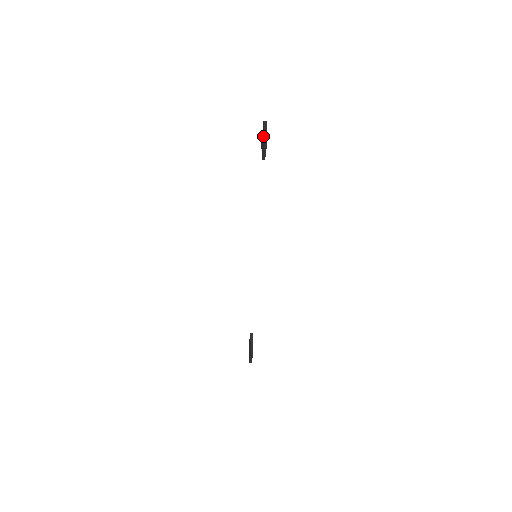
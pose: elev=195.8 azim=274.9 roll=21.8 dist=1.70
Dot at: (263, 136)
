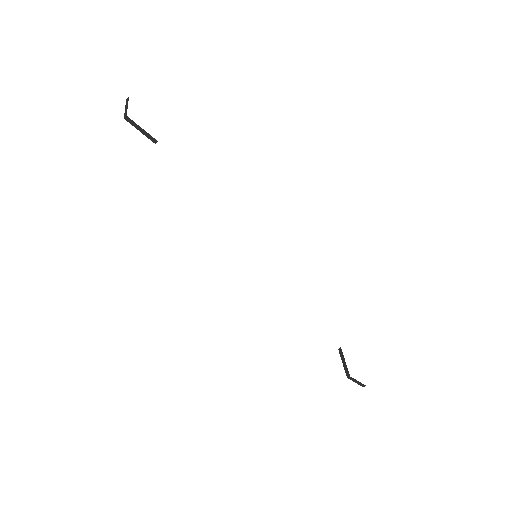
Dot at: occluded
